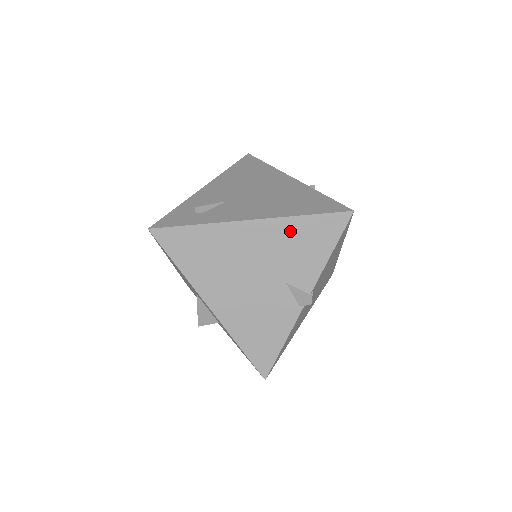
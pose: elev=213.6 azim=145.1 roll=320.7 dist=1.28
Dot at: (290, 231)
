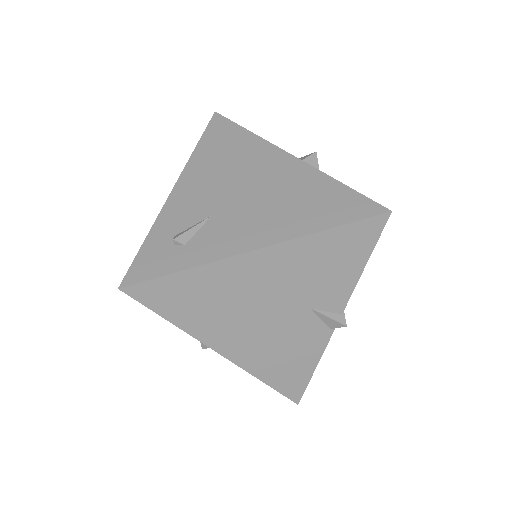
Dot at: (310, 252)
